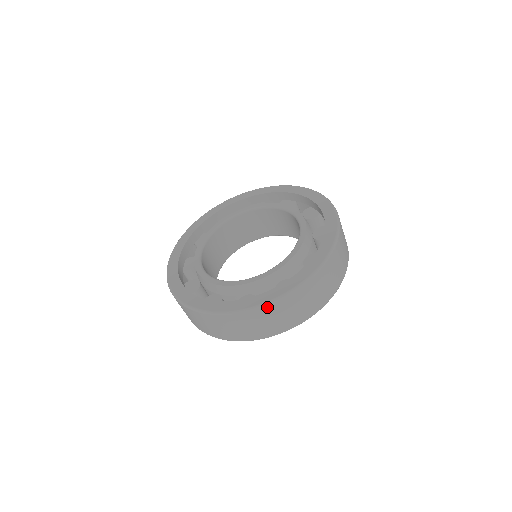
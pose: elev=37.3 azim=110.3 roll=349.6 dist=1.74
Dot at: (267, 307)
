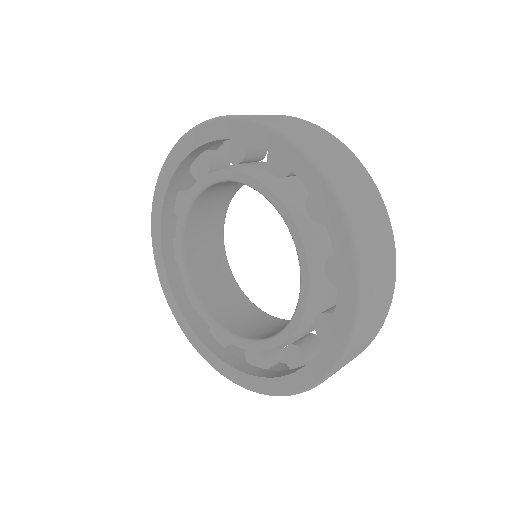
Dot at: occluded
